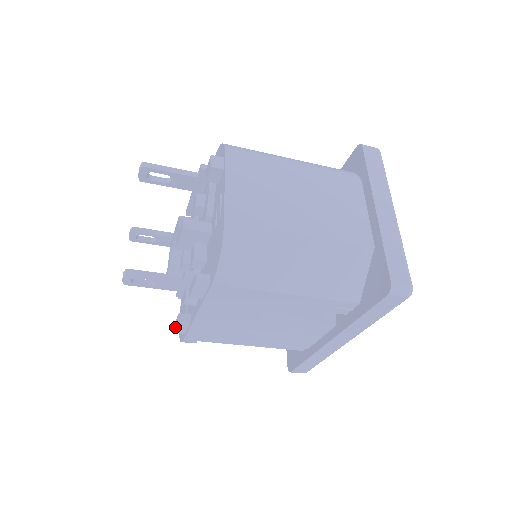
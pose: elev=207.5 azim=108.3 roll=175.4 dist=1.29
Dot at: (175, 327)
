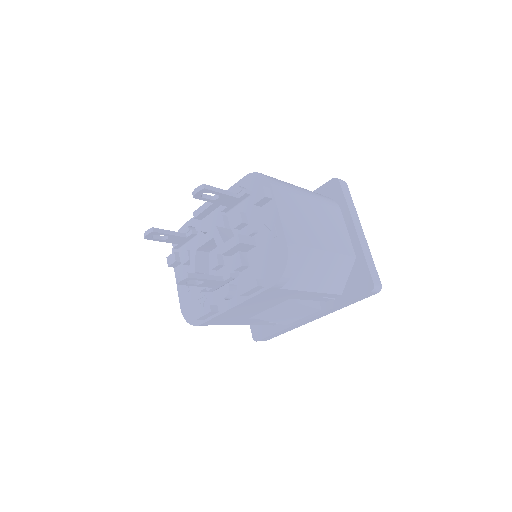
Dot at: (203, 315)
